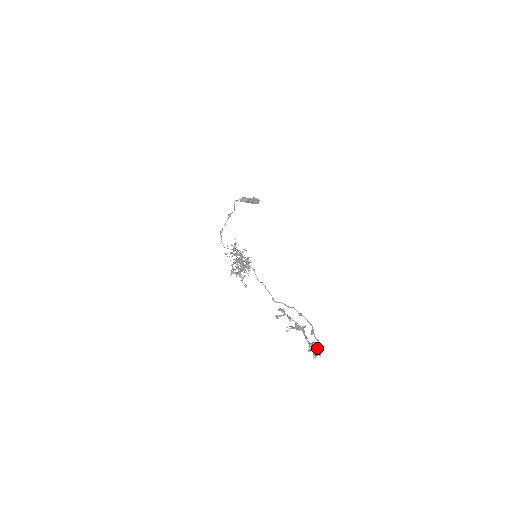
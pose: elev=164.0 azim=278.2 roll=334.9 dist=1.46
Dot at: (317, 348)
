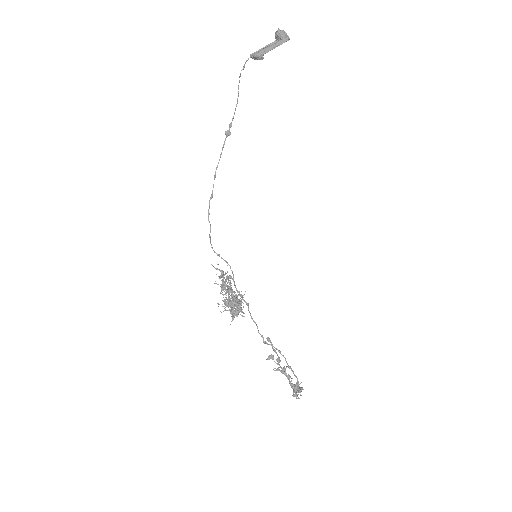
Dot at: occluded
